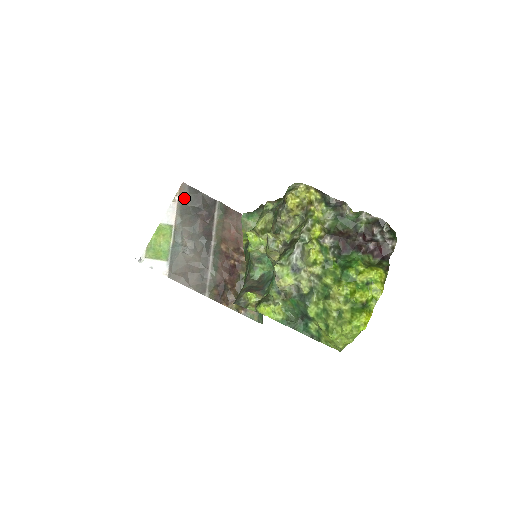
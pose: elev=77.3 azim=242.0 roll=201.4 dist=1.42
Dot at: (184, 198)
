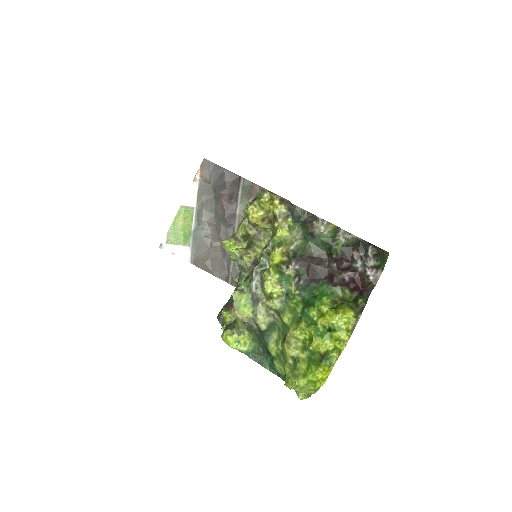
Dot at: (205, 176)
